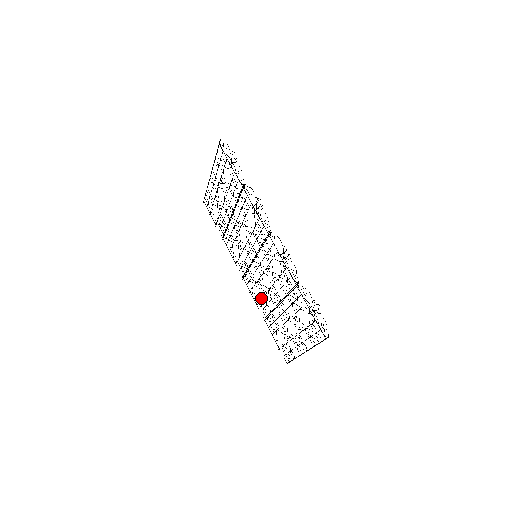
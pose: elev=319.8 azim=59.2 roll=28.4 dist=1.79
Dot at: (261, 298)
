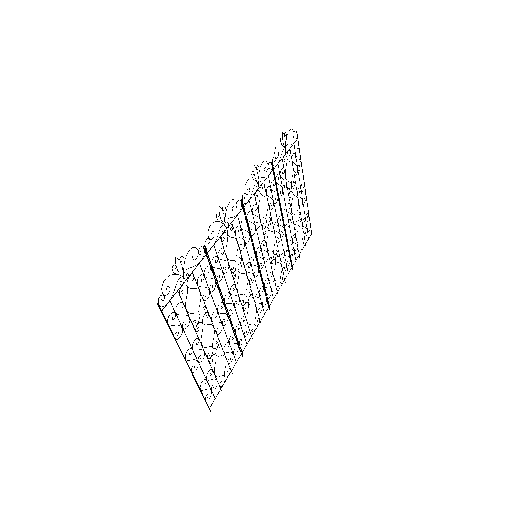
Dot at: occluded
